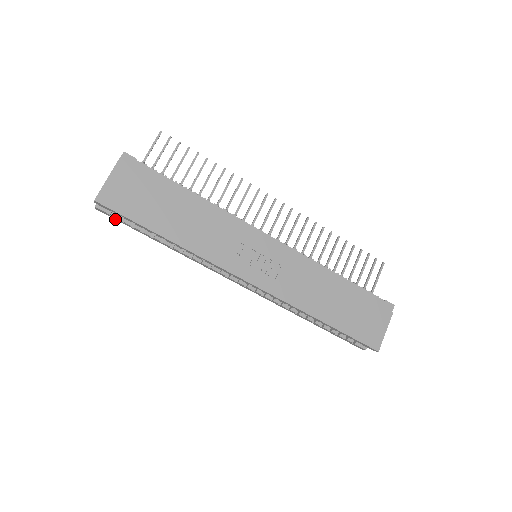
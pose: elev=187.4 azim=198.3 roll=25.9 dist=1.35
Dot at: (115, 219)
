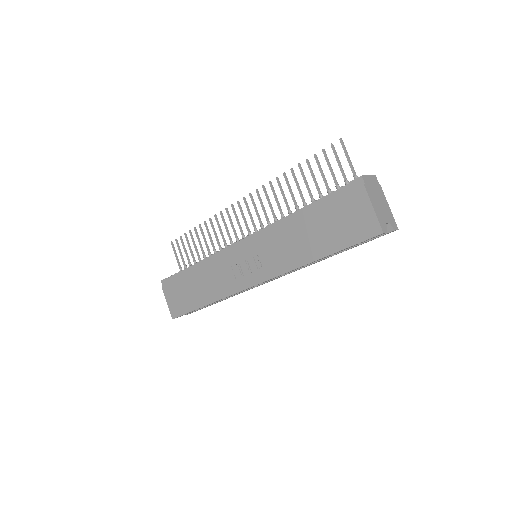
Dot at: occluded
